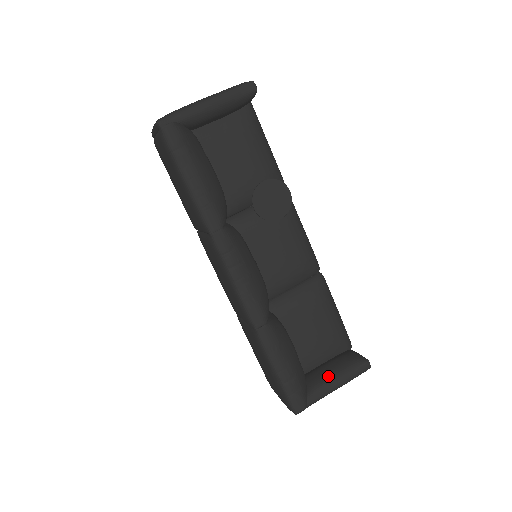
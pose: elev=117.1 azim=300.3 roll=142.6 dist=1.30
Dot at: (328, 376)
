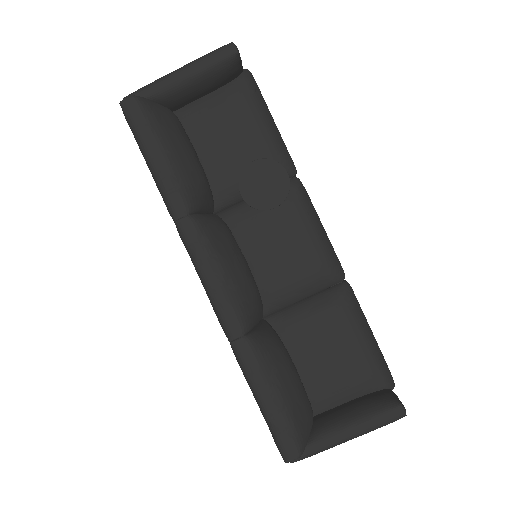
Dot at: (341, 418)
